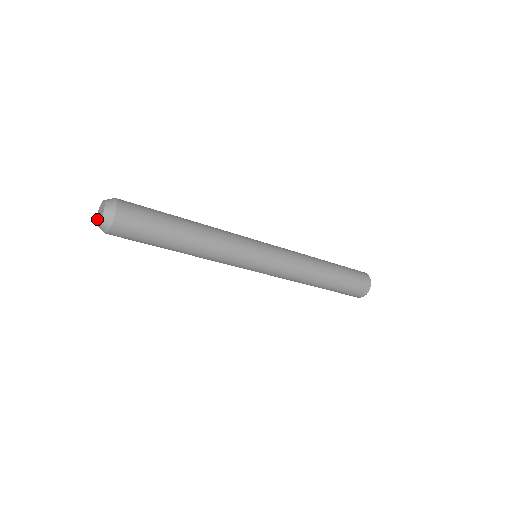
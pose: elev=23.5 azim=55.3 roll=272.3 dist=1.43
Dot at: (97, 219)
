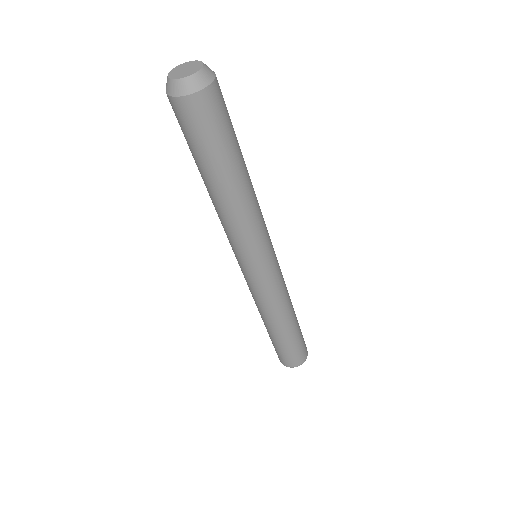
Dot at: (176, 75)
